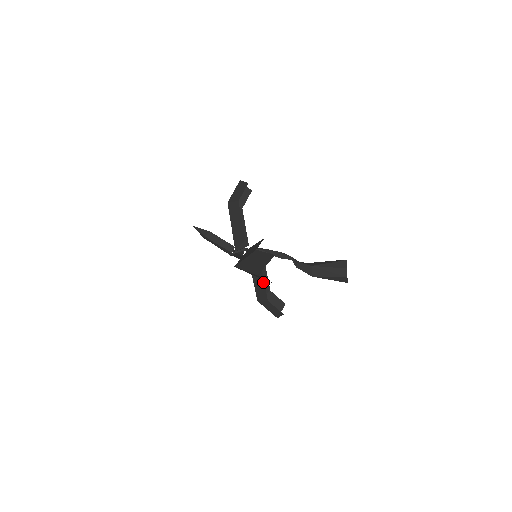
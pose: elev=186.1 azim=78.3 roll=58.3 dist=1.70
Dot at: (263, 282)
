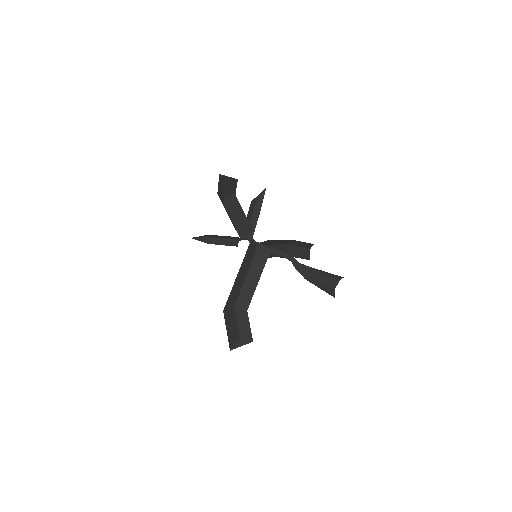
Dot at: (276, 256)
